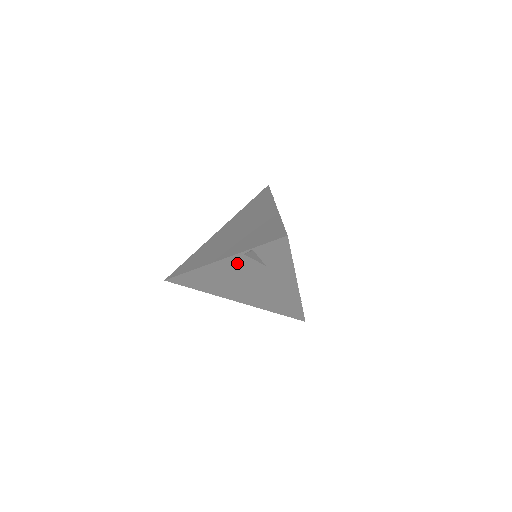
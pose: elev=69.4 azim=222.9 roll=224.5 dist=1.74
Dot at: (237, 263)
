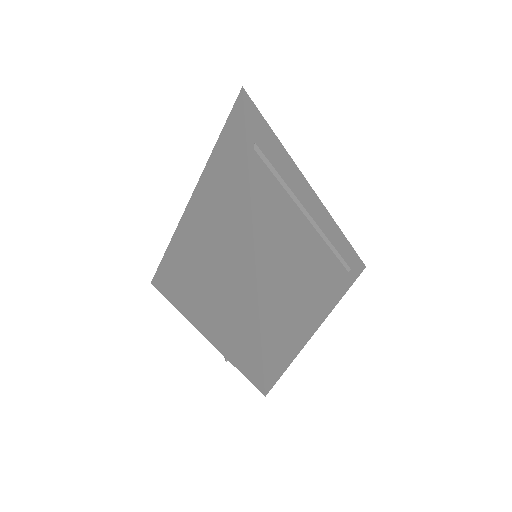
Dot at: occluded
